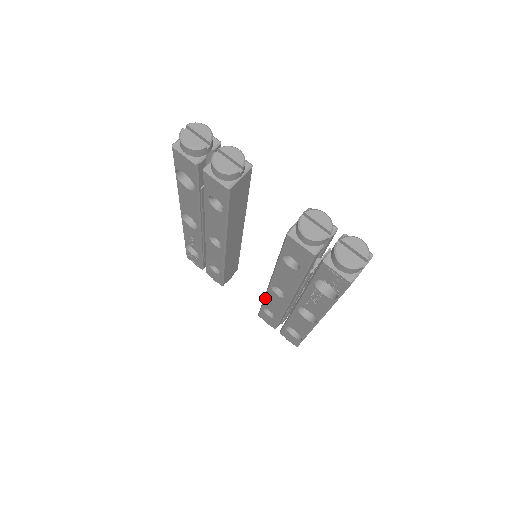
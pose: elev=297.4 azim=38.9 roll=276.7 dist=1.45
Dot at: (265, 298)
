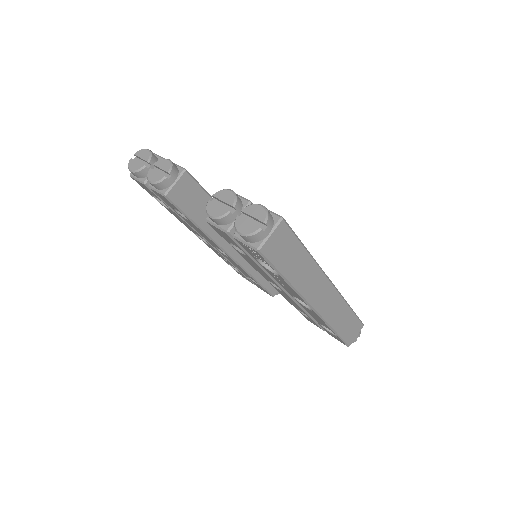
Dot at: (284, 297)
